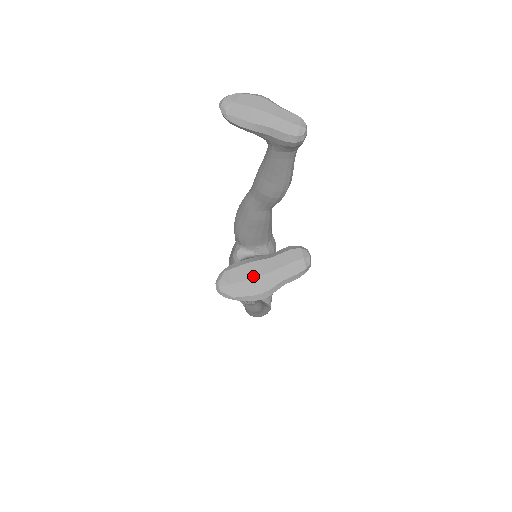
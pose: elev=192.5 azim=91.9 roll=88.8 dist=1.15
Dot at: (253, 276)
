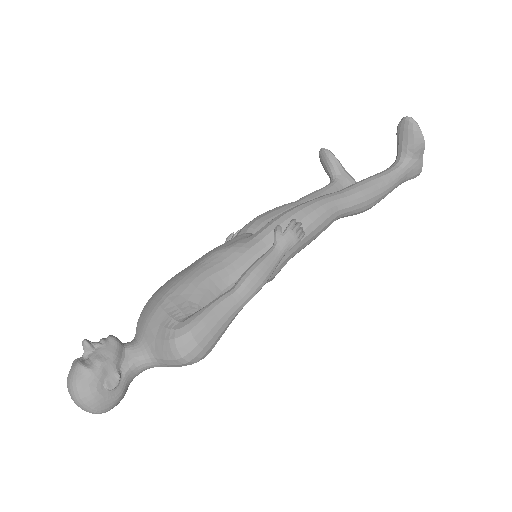
Dot at: occluded
